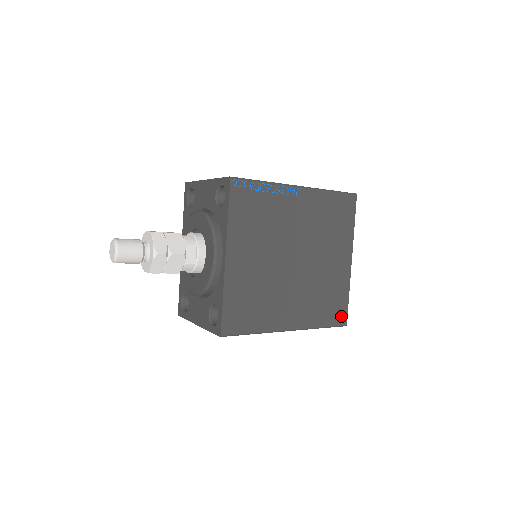
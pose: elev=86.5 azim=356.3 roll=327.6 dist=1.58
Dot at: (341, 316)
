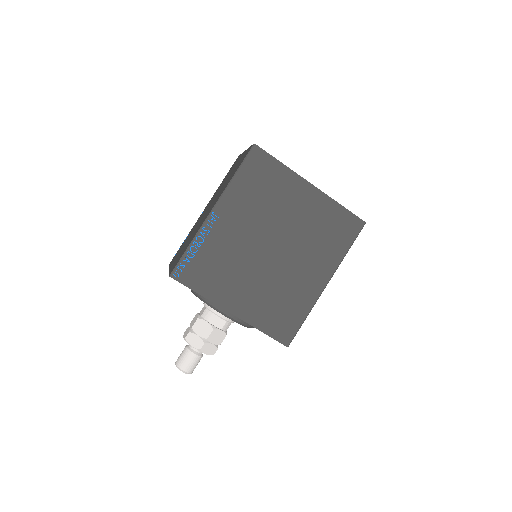
Dot at: (353, 224)
